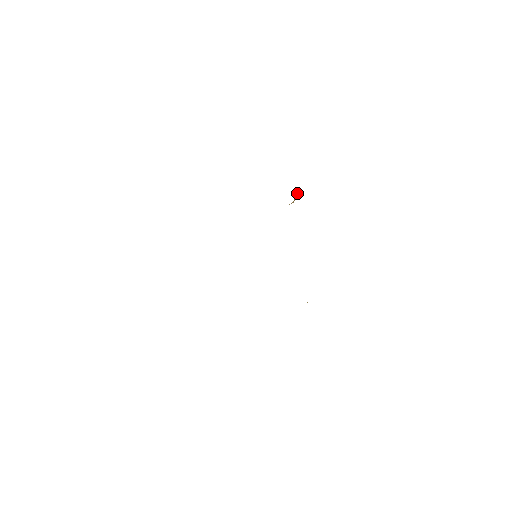
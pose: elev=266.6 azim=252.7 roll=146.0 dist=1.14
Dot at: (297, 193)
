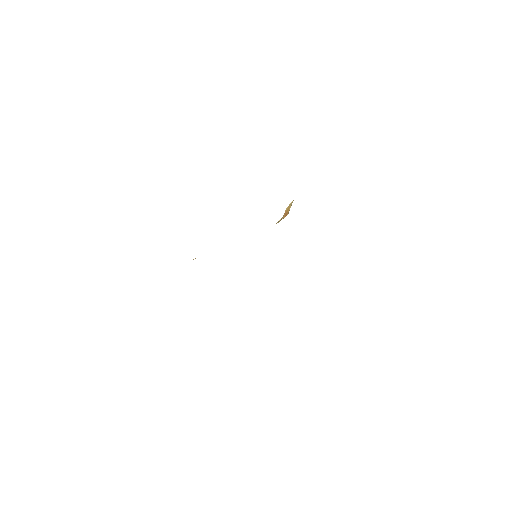
Dot at: (288, 208)
